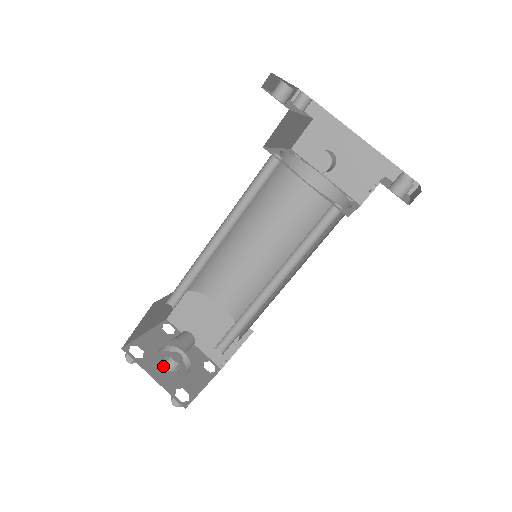
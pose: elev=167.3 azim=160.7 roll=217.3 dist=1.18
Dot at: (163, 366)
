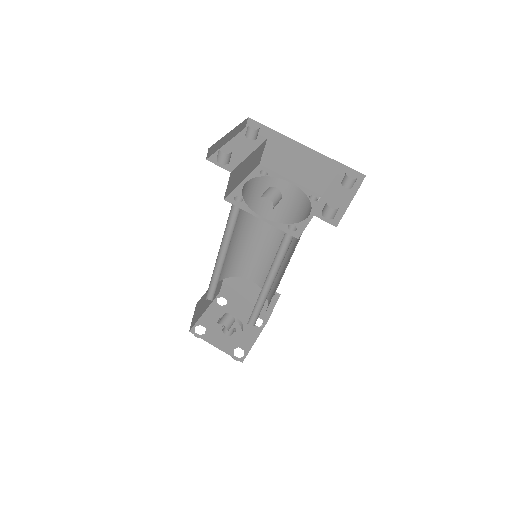
Dot at: (222, 335)
